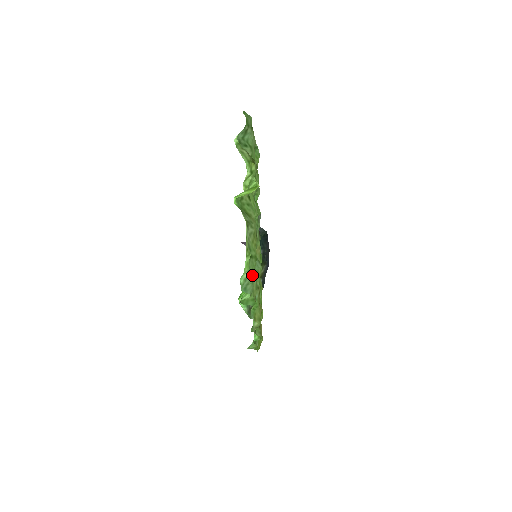
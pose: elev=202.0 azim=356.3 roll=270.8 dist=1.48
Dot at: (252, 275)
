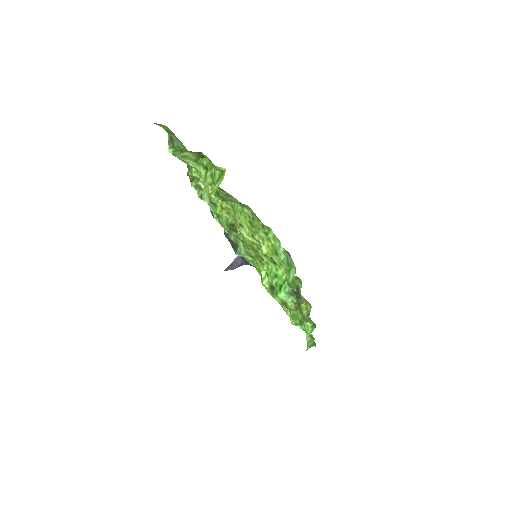
Dot at: (284, 249)
